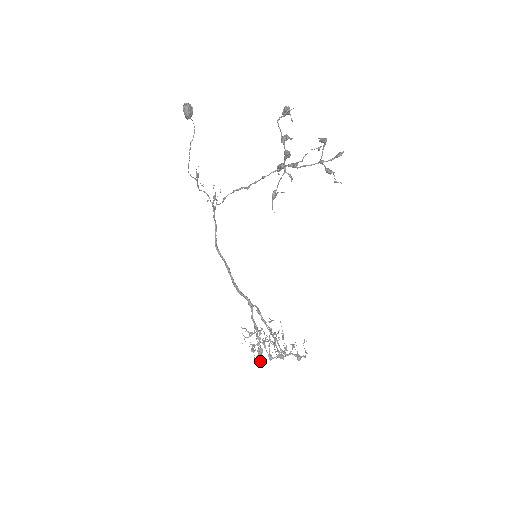
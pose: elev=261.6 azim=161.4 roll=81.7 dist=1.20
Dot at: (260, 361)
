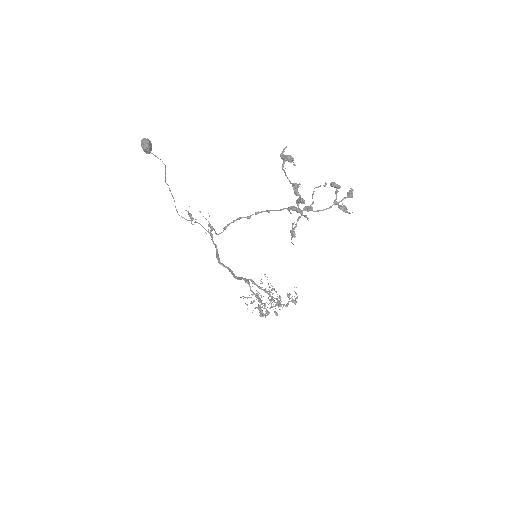
Dot at: (265, 317)
